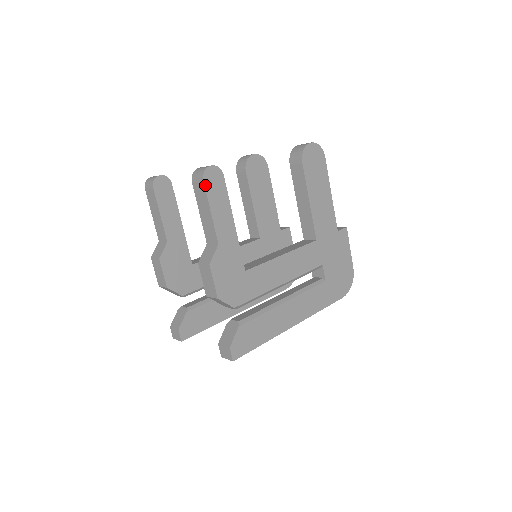
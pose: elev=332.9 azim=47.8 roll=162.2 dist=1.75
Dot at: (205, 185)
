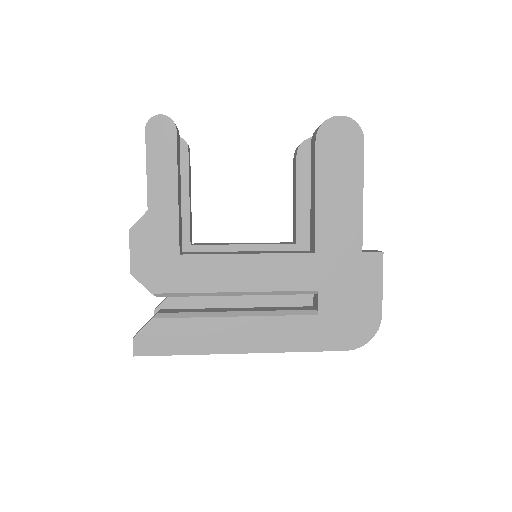
Dot at: (146, 136)
